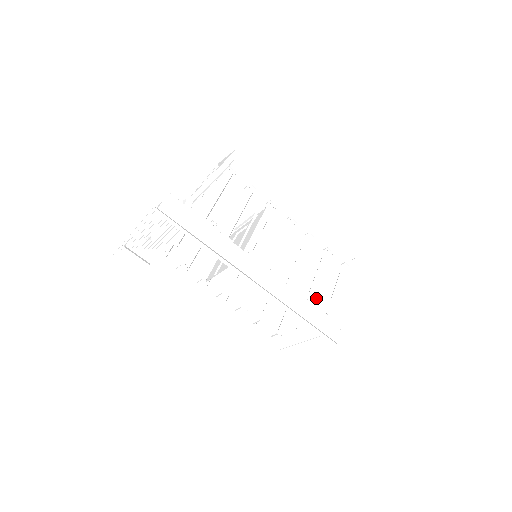
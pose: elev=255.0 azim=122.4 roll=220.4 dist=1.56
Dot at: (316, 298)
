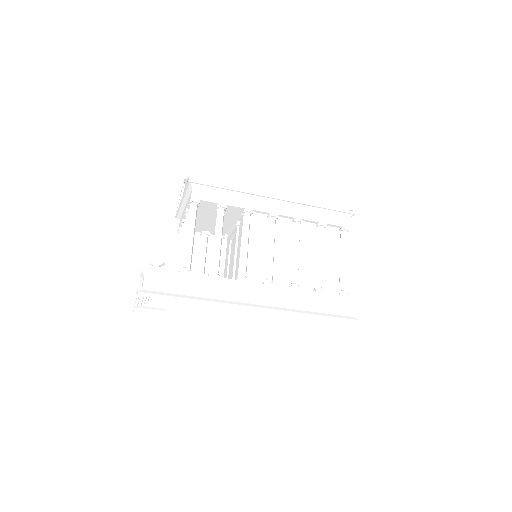
Dot at: (324, 280)
